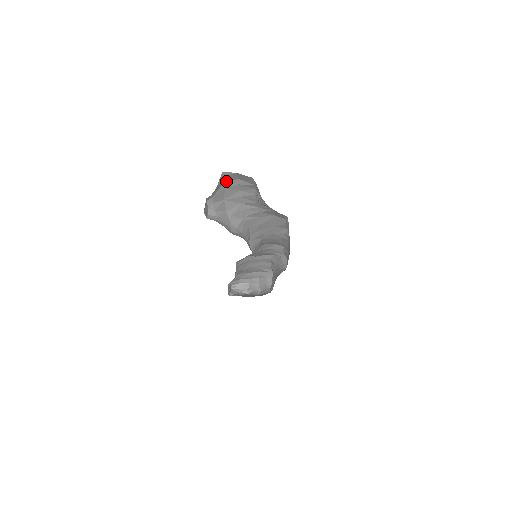
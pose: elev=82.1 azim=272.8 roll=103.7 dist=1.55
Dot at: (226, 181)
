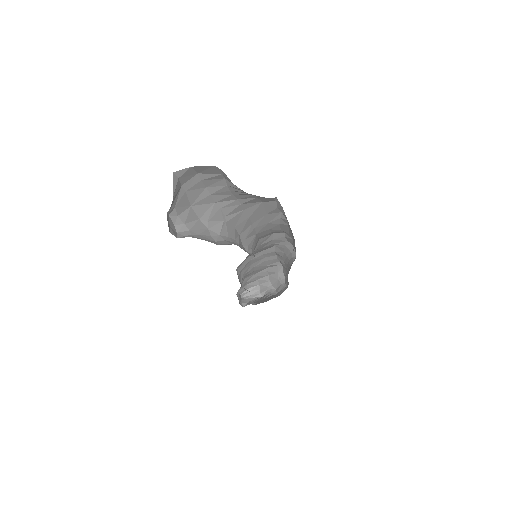
Dot at: (183, 182)
